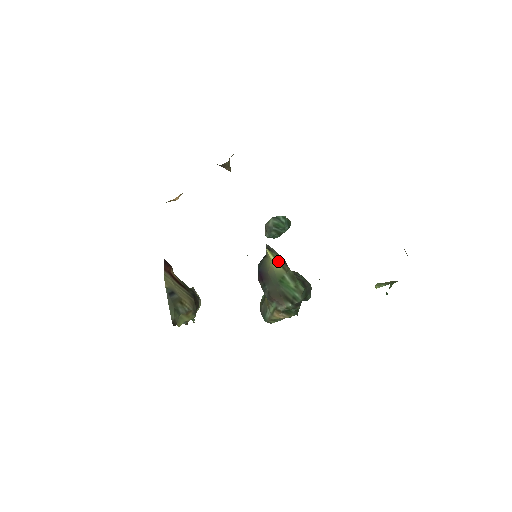
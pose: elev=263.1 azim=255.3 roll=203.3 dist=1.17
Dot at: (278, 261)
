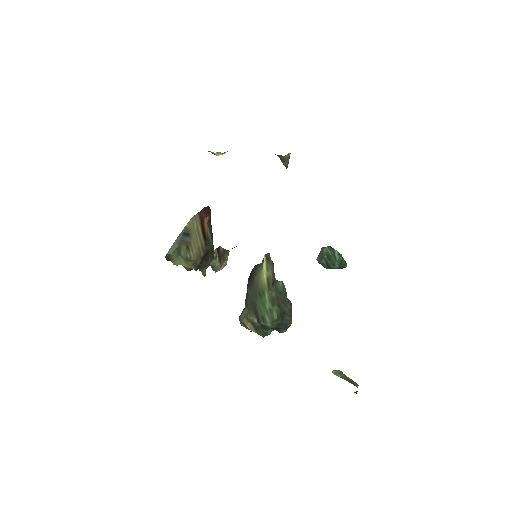
Dot at: (268, 275)
